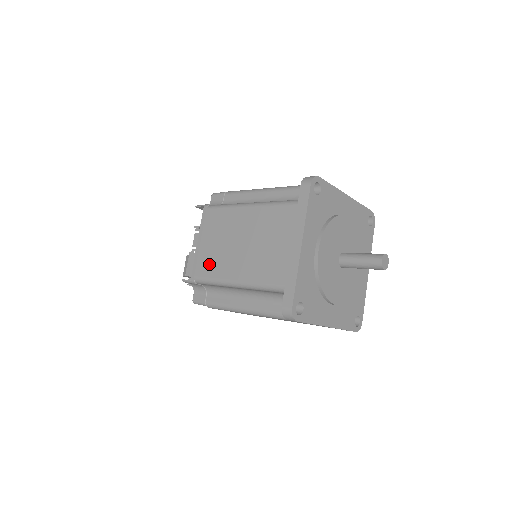
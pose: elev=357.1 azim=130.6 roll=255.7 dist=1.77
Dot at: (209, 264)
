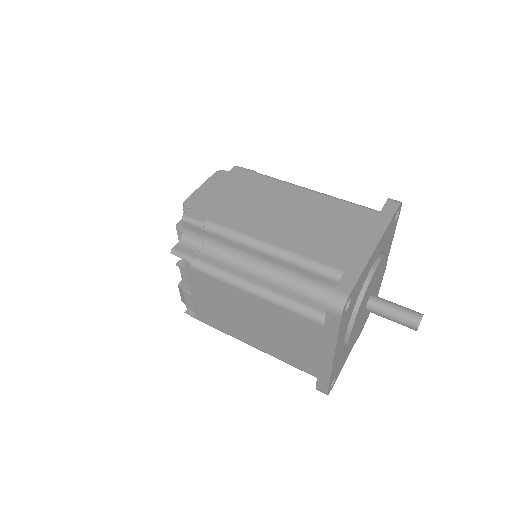
Dot at: (216, 320)
